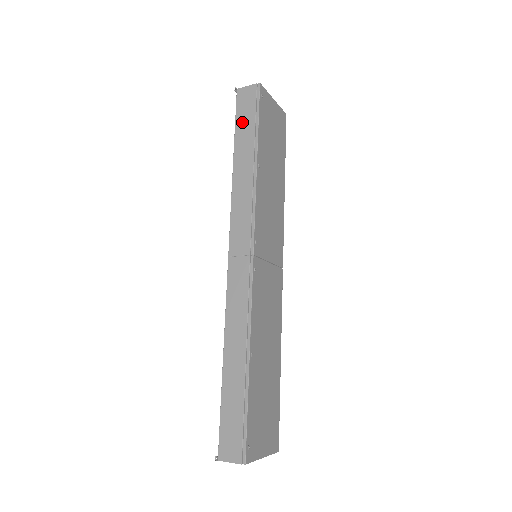
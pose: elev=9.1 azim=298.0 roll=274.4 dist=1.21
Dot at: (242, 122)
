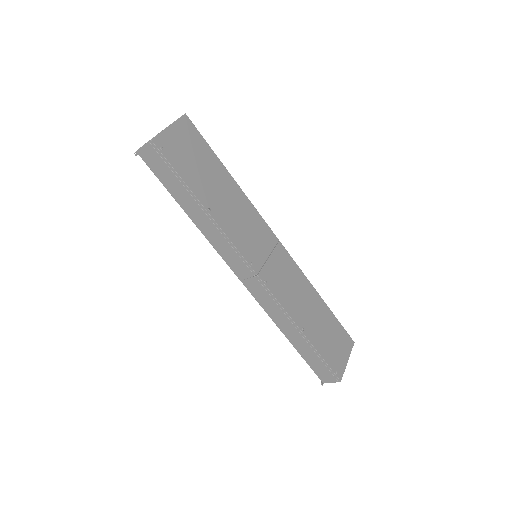
Dot at: (166, 180)
